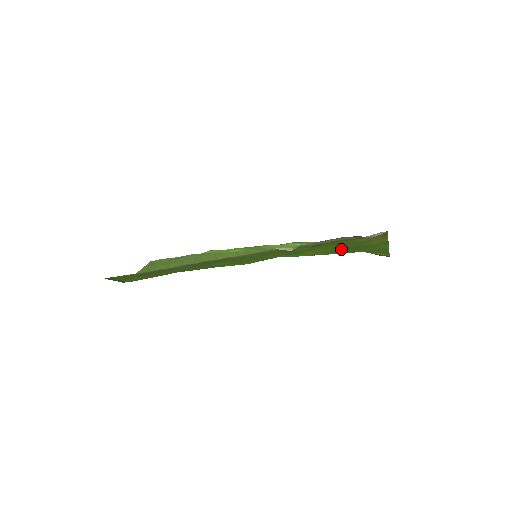
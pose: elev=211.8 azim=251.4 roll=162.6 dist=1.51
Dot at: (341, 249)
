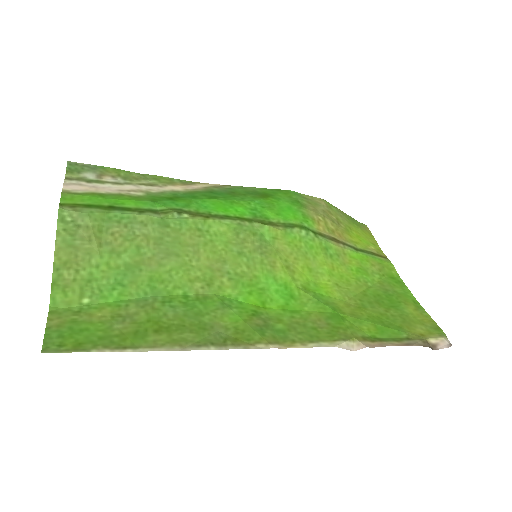
Dot at: (378, 308)
